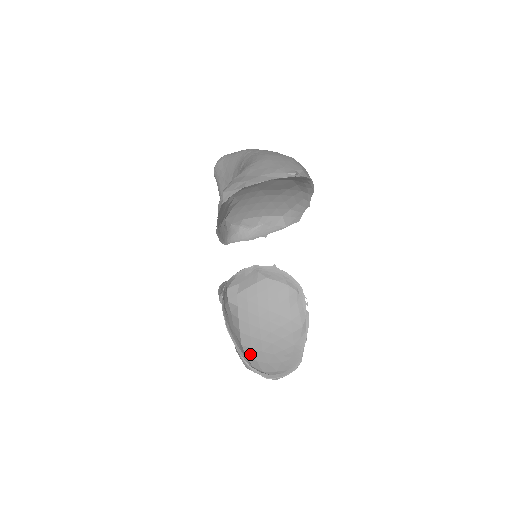
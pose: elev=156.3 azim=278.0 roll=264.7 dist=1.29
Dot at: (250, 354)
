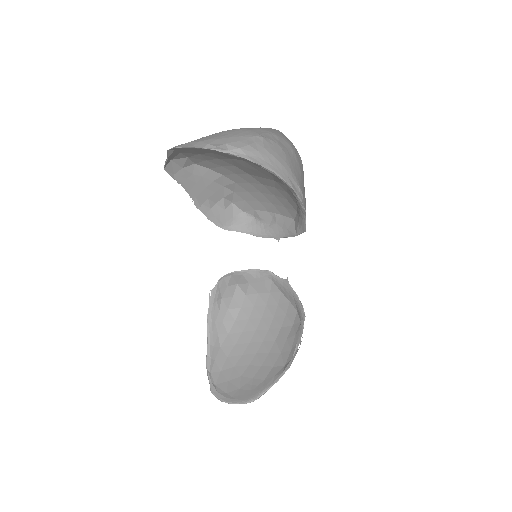
Dot at: (220, 360)
